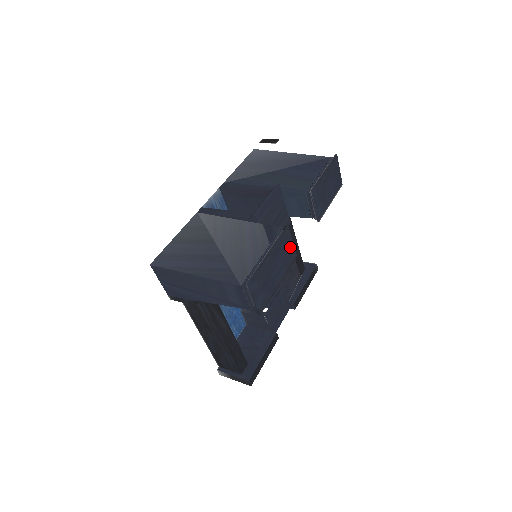
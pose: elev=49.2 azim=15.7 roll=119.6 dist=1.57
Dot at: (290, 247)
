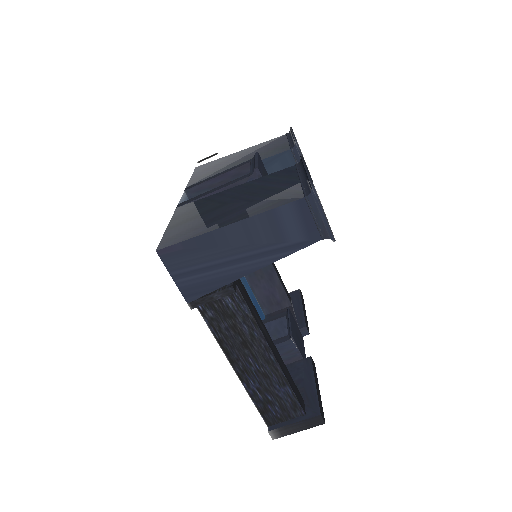
Dot at: occluded
